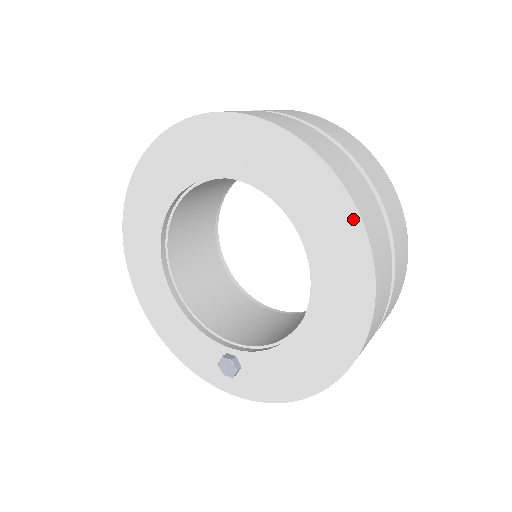
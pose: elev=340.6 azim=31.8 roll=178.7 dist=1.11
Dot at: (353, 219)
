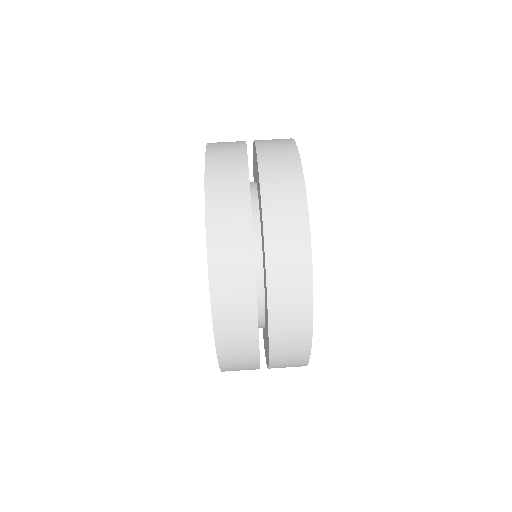
Dot at: (212, 313)
